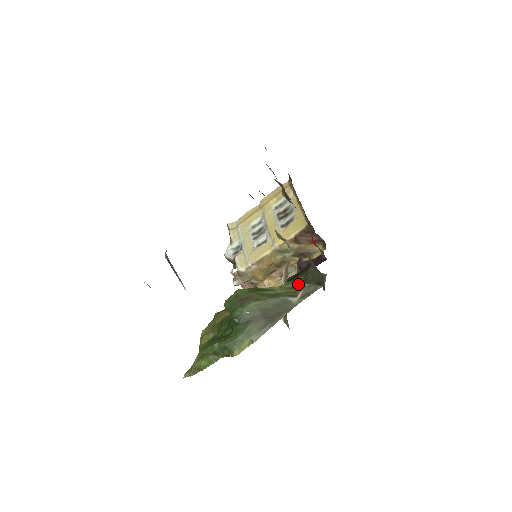
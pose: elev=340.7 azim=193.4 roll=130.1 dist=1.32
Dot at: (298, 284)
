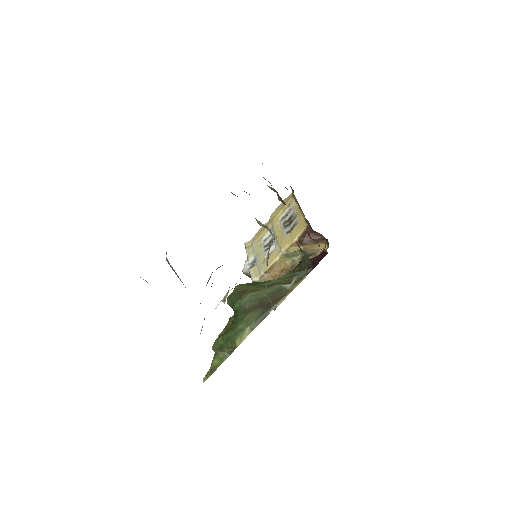
Dot at: (293, 273)
